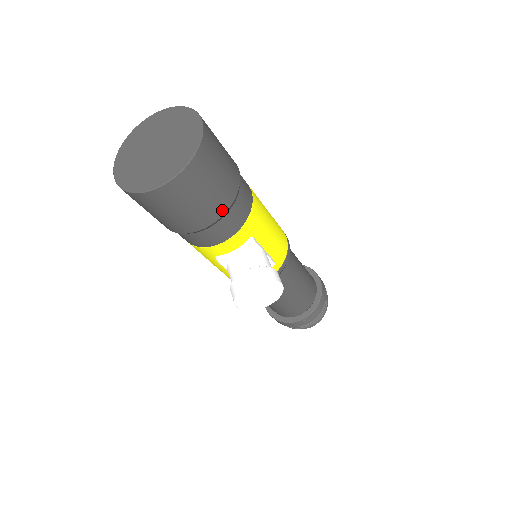
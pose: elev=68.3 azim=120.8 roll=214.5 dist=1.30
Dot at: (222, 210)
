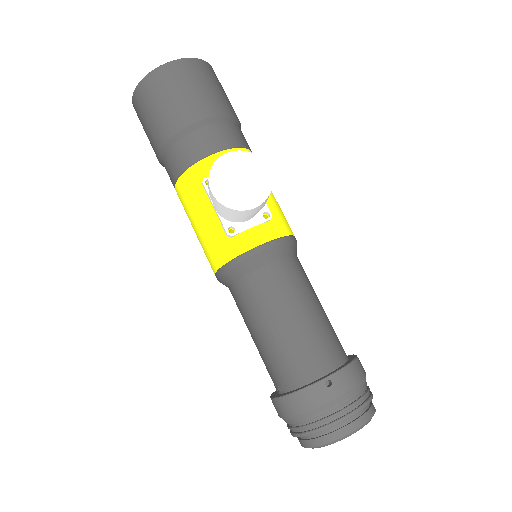
Dot at: (216, 112)
